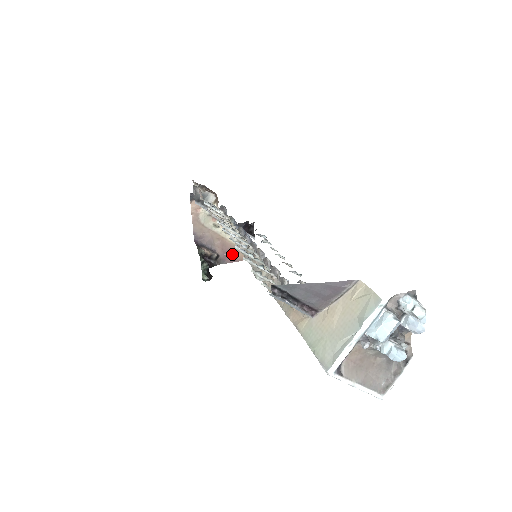
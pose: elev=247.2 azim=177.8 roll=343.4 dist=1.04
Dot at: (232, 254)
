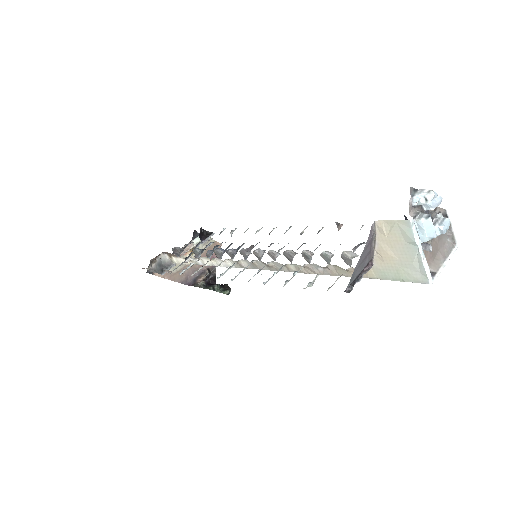
Dot at: (212, 256)
